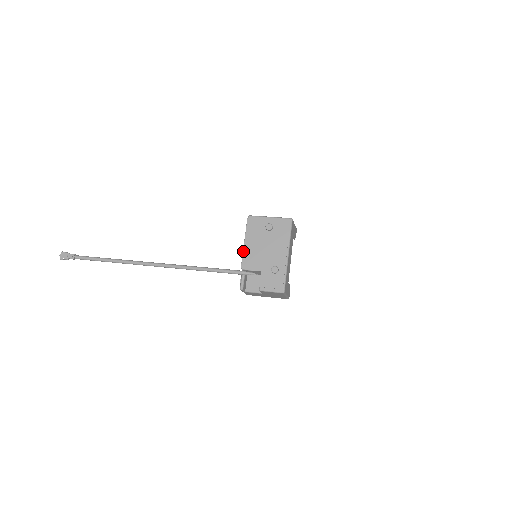
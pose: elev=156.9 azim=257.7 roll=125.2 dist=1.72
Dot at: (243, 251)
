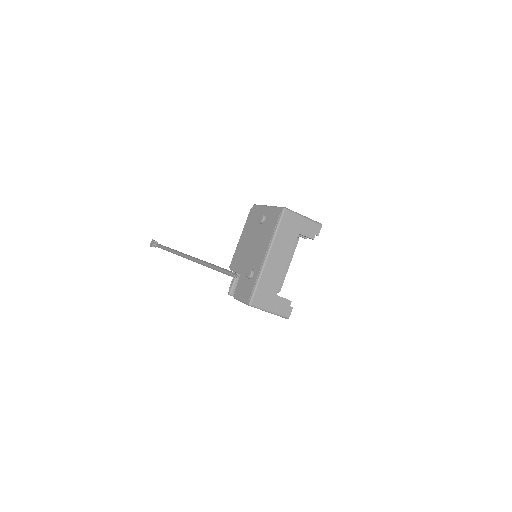
Dot at: (236, 247)
